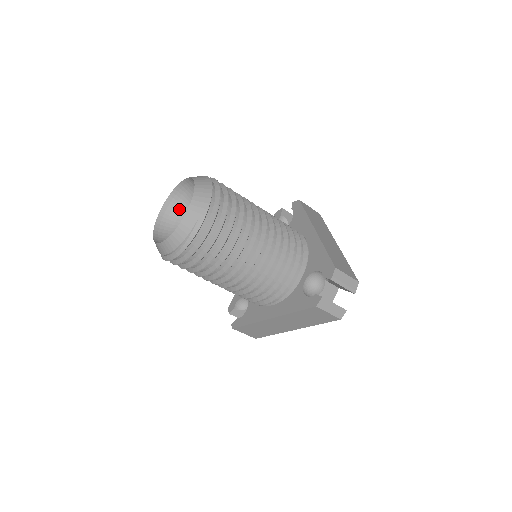
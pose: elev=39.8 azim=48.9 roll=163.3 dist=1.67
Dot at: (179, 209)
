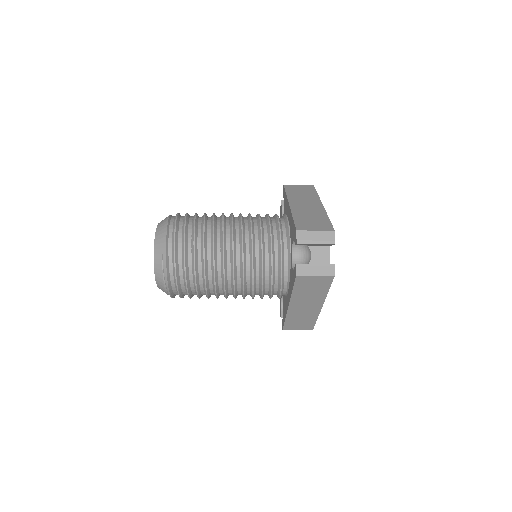
Dot at: occluded
